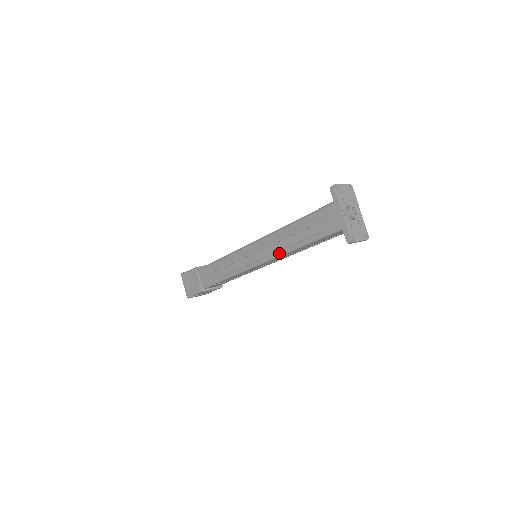
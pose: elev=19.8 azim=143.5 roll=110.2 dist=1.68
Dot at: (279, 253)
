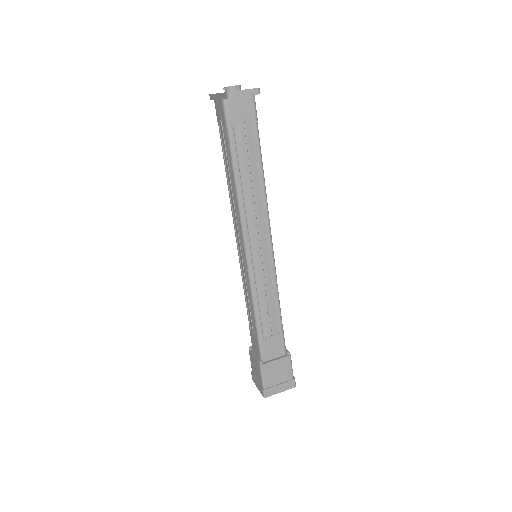
Dot at: (237, 206)
